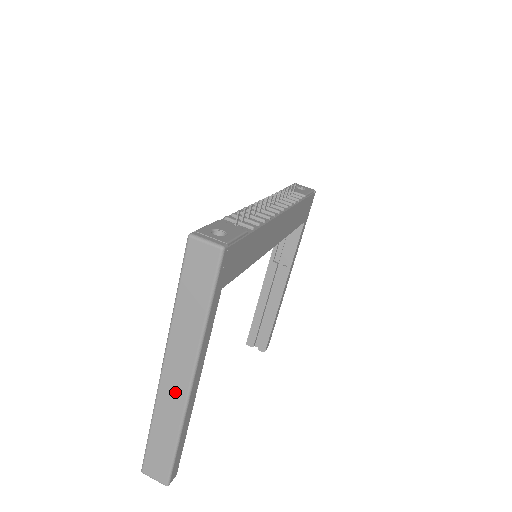
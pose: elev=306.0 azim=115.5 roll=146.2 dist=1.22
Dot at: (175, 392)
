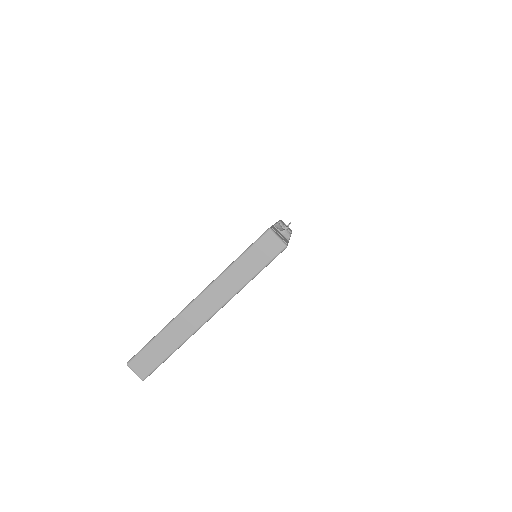
Dot at: (195, 318)
